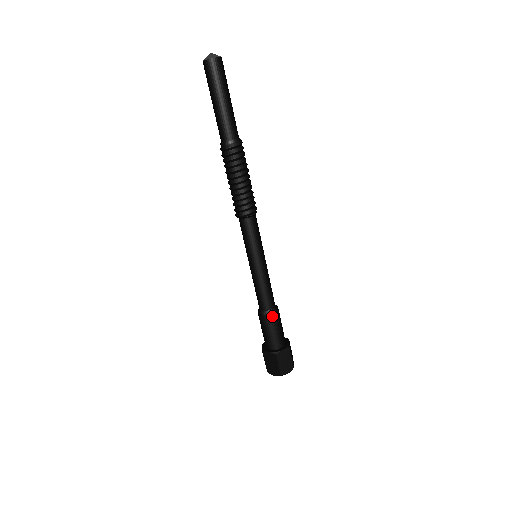
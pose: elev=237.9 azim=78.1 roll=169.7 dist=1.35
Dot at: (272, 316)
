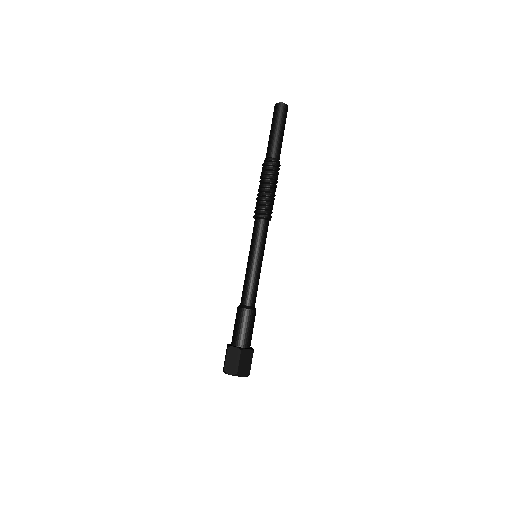
Dot at: (251, 312)
